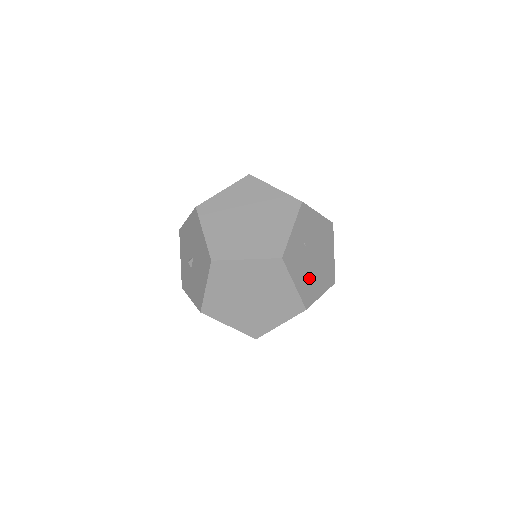
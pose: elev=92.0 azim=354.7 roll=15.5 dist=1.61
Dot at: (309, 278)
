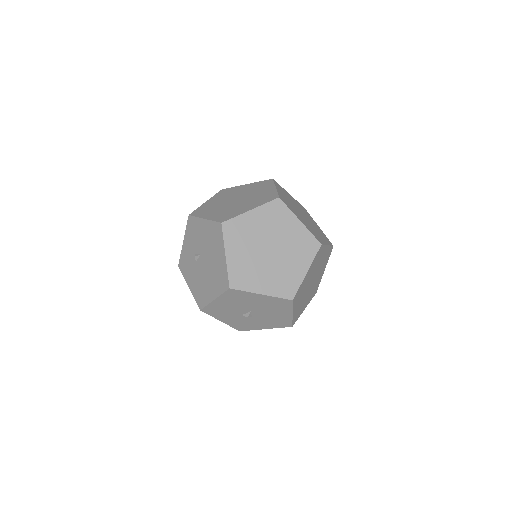
Dot at: (316, 229)
